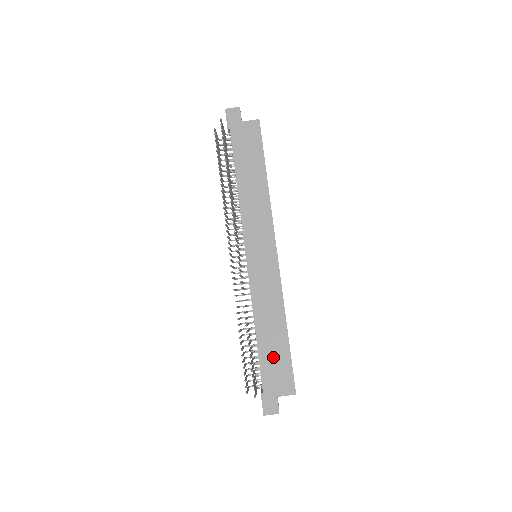
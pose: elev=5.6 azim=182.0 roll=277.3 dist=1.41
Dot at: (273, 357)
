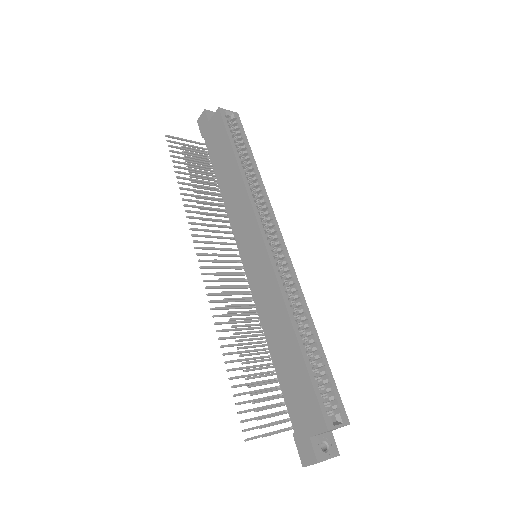
Dot at: (292, 380)
